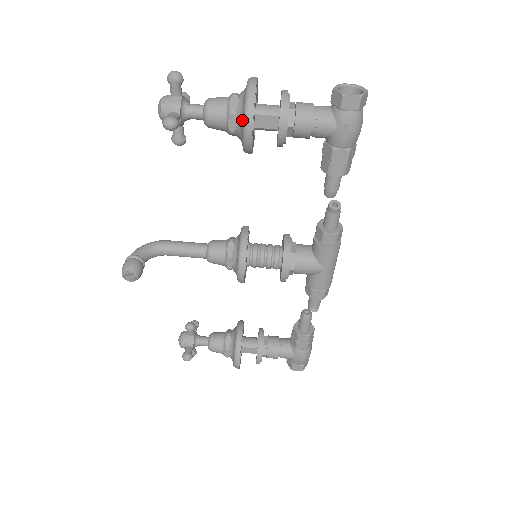
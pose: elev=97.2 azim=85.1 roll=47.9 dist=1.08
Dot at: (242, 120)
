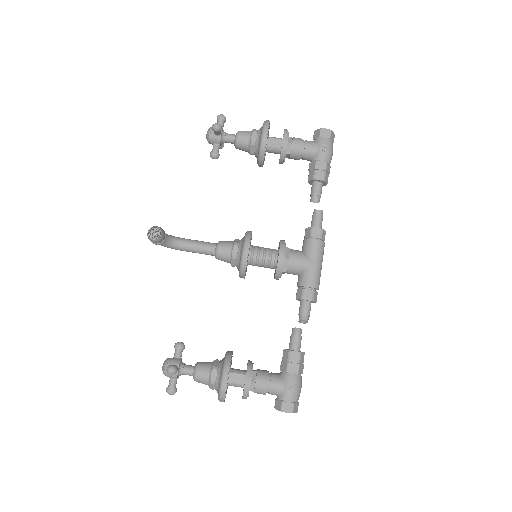
Dot at: (261, 131)
